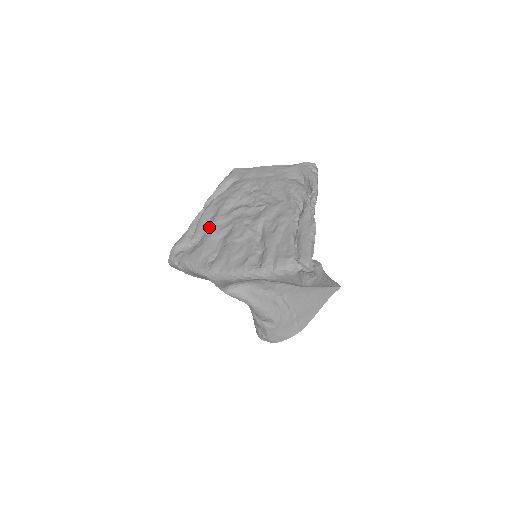
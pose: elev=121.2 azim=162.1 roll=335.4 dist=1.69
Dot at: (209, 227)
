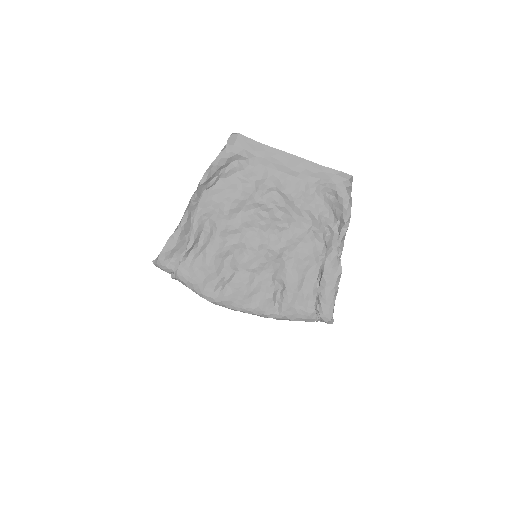
Dot at: (210, 234)
